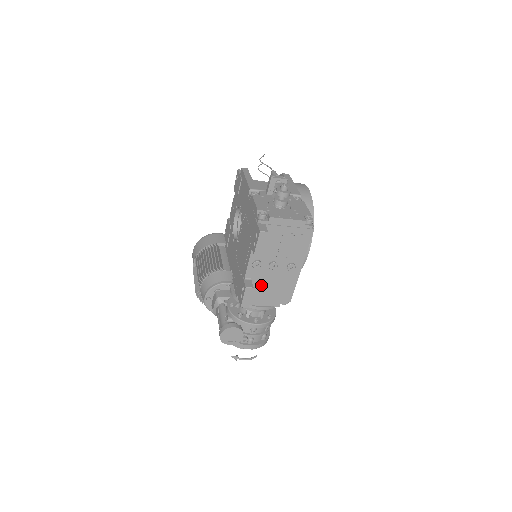
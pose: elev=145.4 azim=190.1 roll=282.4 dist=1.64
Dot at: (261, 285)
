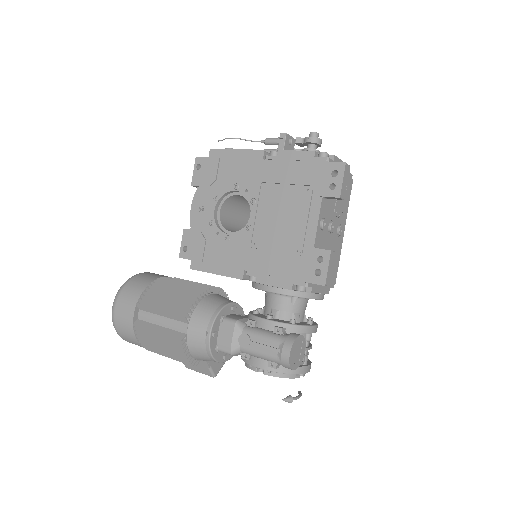
Dot at: (322, 259)
